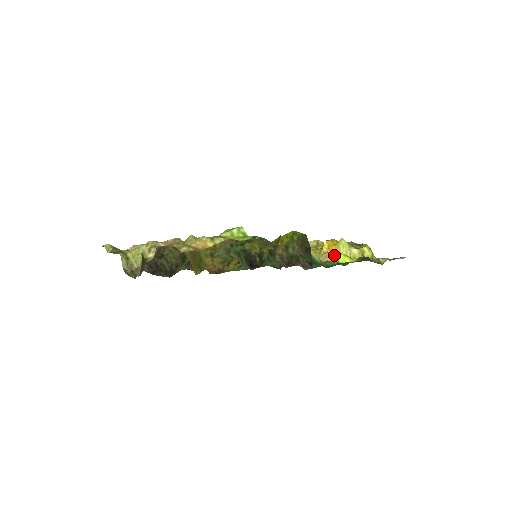
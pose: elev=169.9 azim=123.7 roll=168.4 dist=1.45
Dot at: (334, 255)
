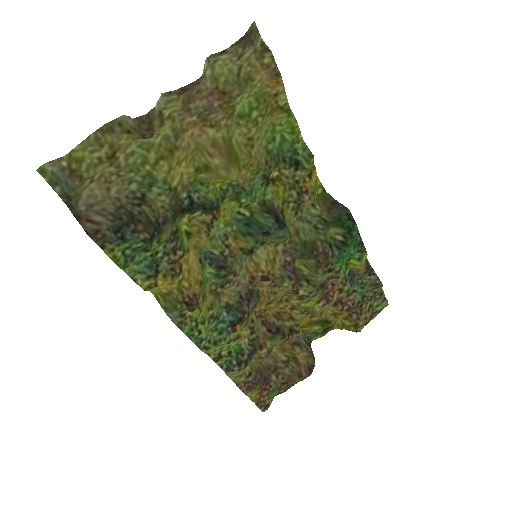
Dot at: (318, 314)
